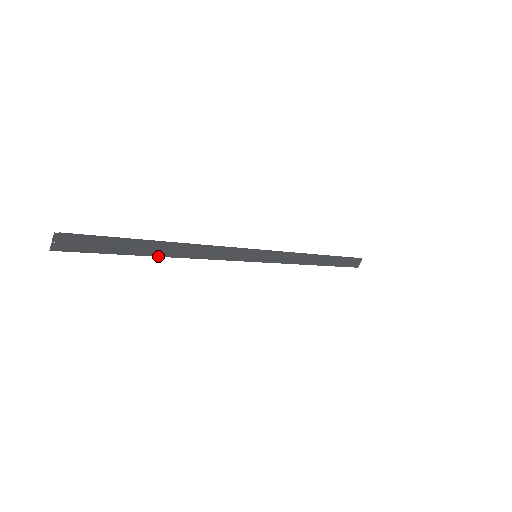
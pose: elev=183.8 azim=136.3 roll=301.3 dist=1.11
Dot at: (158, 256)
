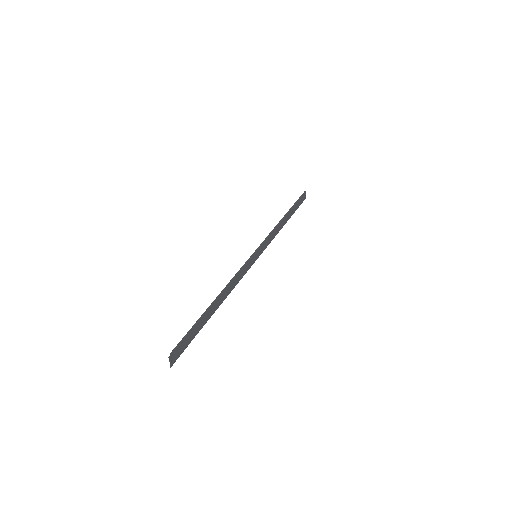
Dot at: (214, 312)
